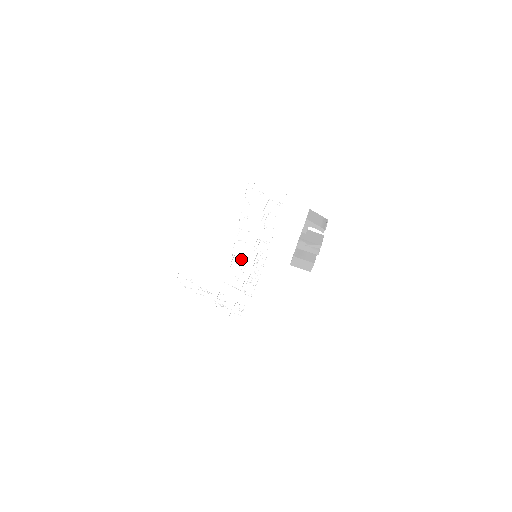
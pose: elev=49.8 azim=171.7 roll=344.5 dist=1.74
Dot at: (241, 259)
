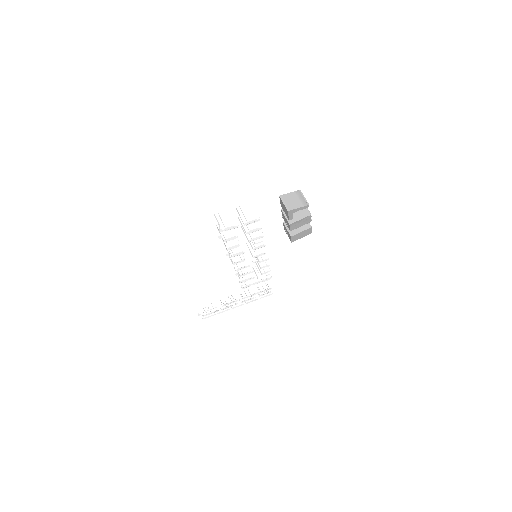
Dot at: occluded
